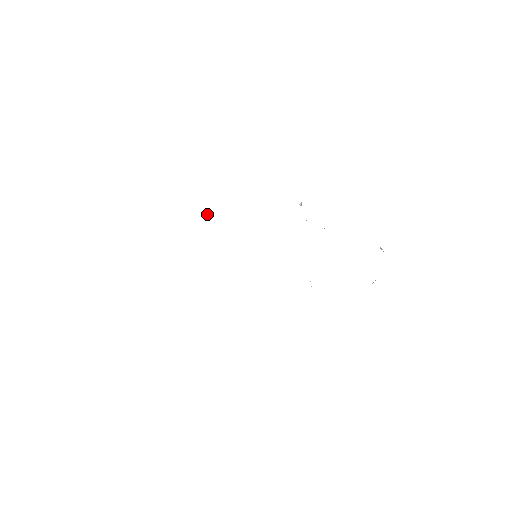
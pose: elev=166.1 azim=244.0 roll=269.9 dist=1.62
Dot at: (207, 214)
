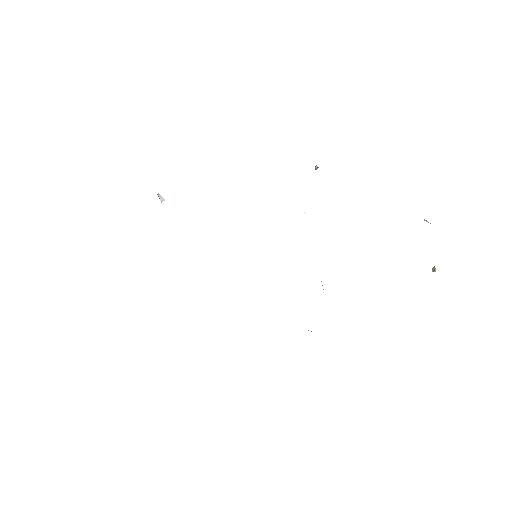
Dot at: (162, 200)
